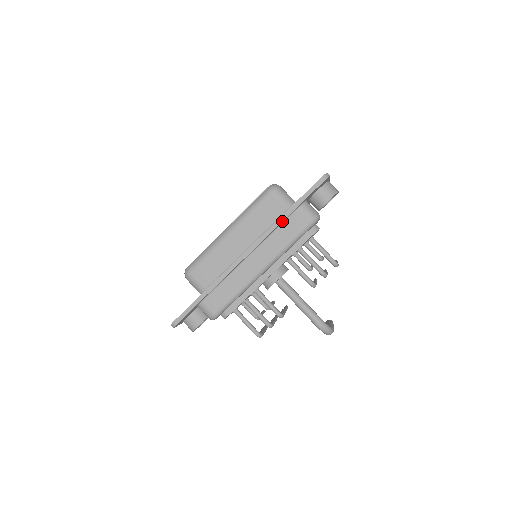
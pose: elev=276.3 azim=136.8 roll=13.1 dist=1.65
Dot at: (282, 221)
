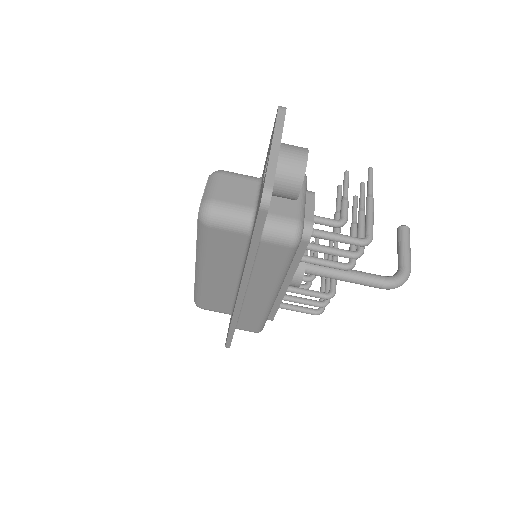
Dot at: (252, 266)
